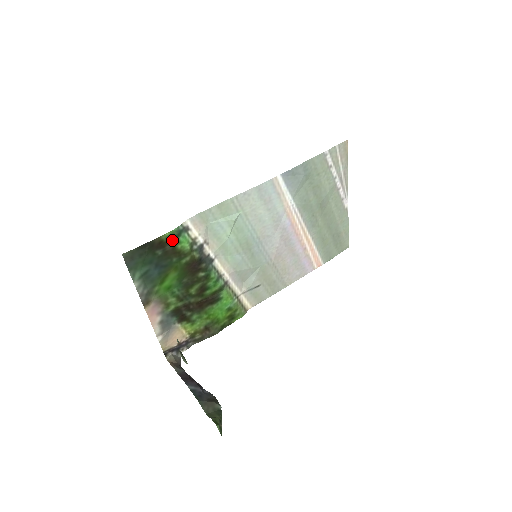
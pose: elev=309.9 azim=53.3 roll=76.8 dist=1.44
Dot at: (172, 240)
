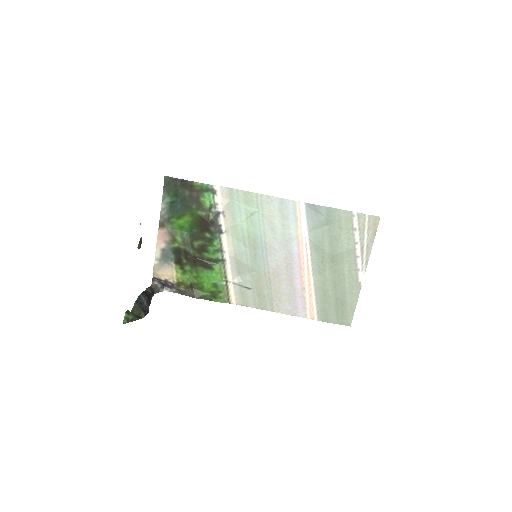
Dot at: (200, 191)
